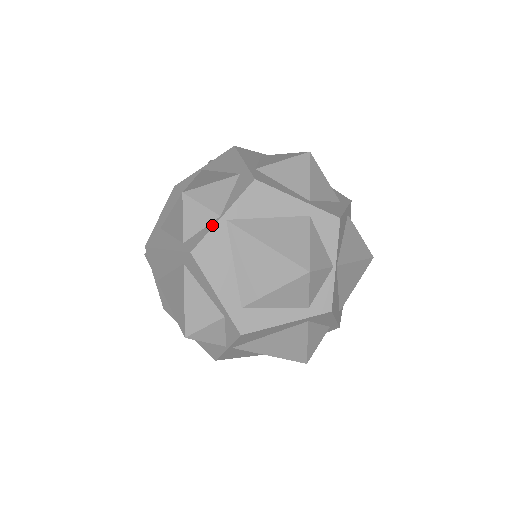
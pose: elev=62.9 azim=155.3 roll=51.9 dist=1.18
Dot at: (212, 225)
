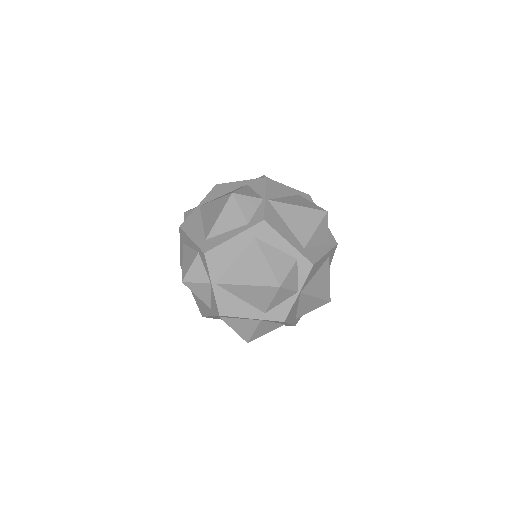
Dot at: (263, 204)
